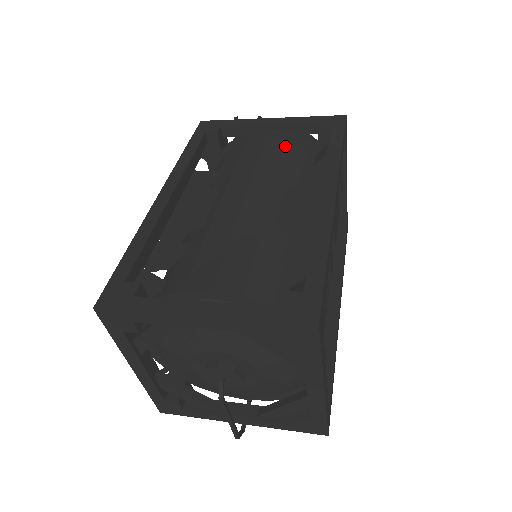
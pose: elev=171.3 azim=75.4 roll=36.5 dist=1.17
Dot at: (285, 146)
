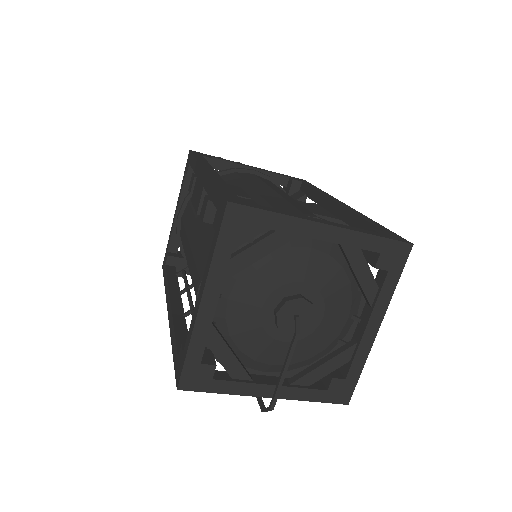
Dot at: occluded
